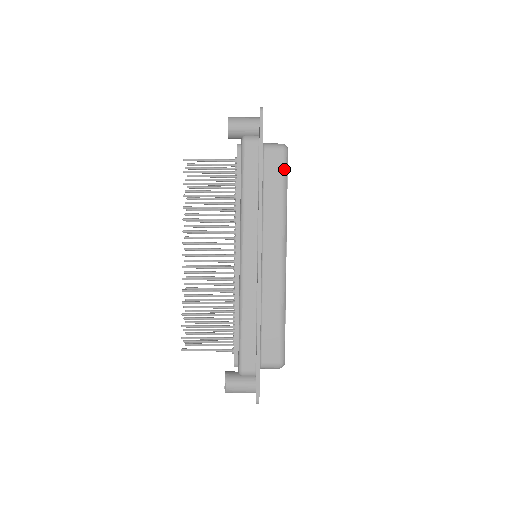
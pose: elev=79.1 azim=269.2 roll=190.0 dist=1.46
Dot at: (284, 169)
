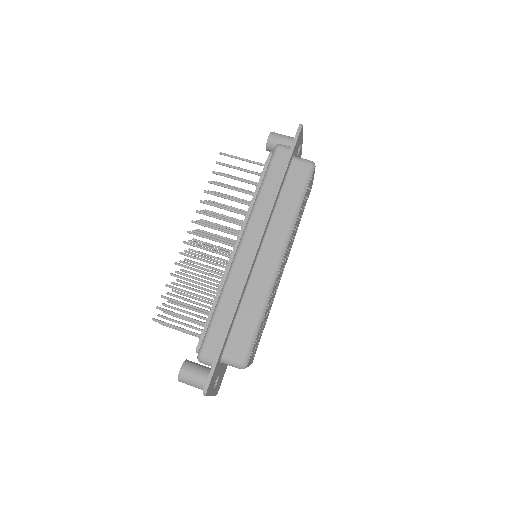
Dot at: (306, 181)
